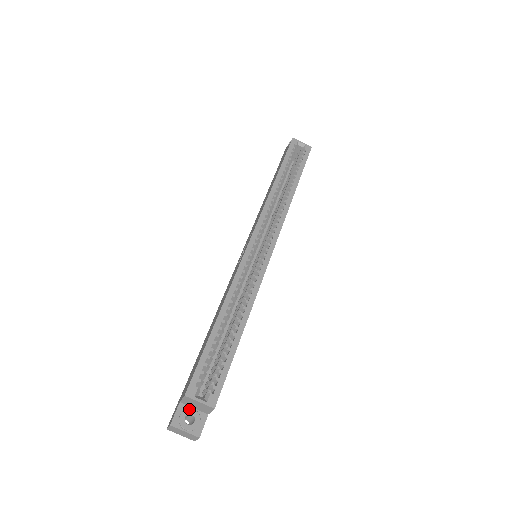
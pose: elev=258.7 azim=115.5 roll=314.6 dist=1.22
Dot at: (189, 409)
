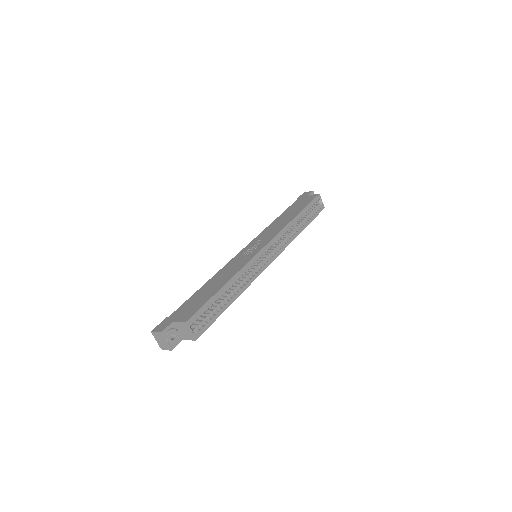
Dot at: (176, 329)
